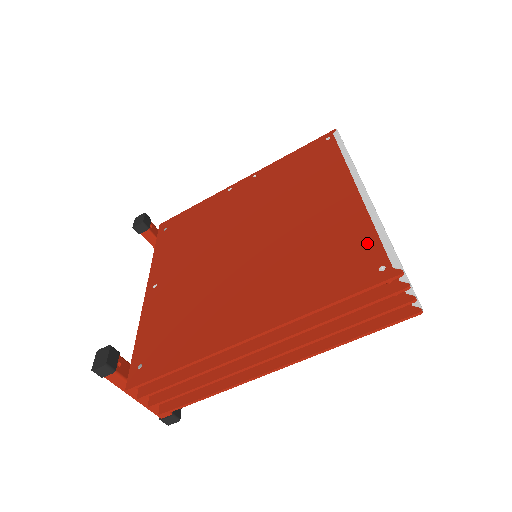
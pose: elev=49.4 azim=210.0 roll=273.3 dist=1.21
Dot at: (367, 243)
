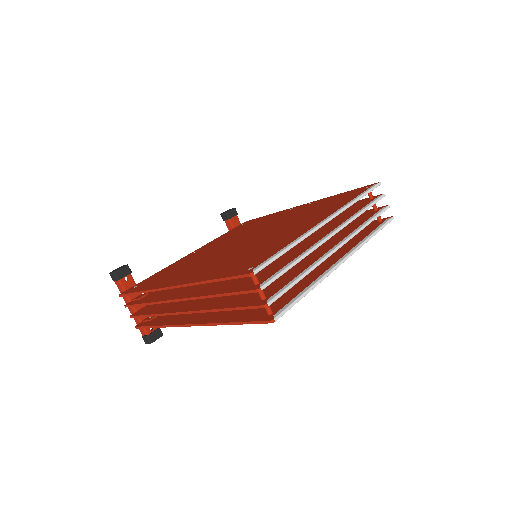
Dot at: (270, 253)
